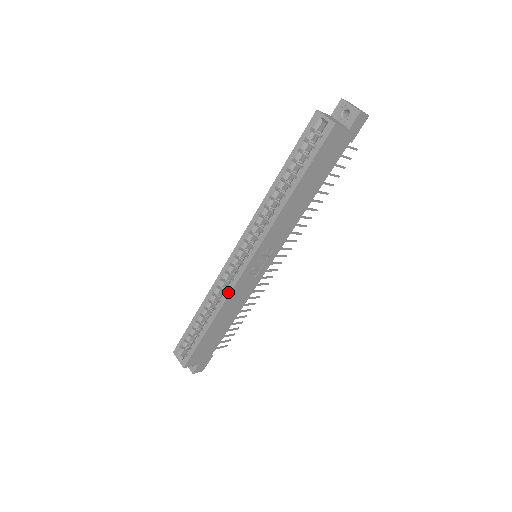
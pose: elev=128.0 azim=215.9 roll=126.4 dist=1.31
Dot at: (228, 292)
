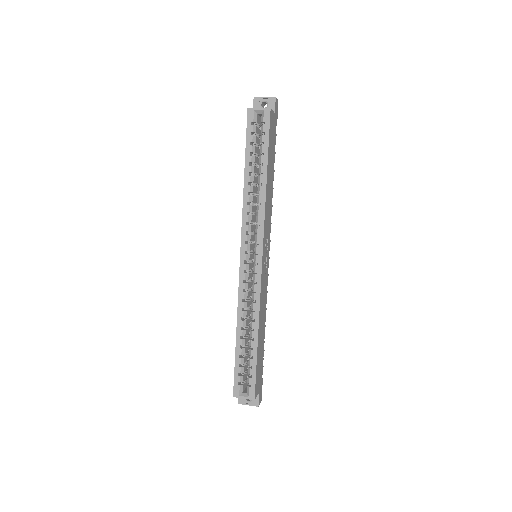
Dot at: (258, 296)
